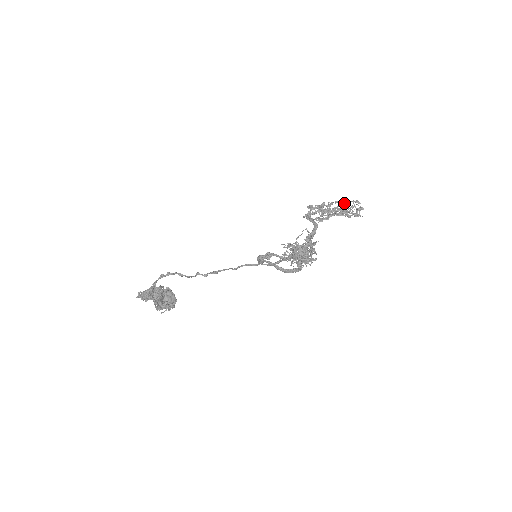
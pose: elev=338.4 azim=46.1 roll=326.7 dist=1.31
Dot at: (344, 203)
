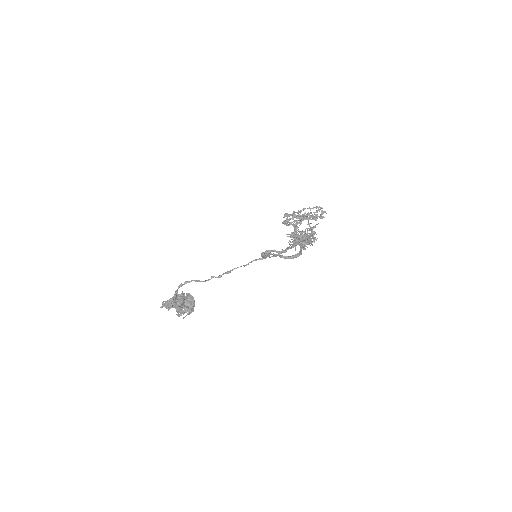
Dot at: (310, 209)
